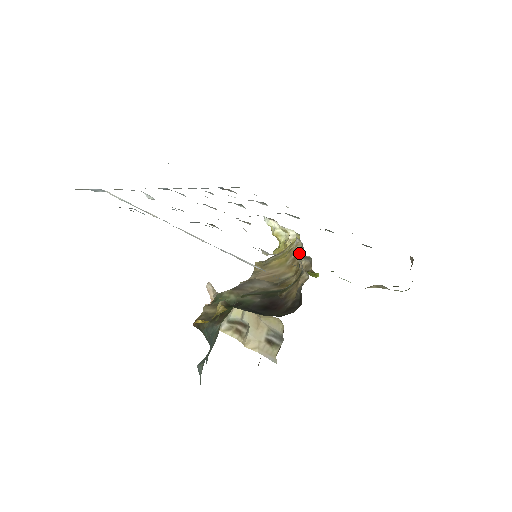
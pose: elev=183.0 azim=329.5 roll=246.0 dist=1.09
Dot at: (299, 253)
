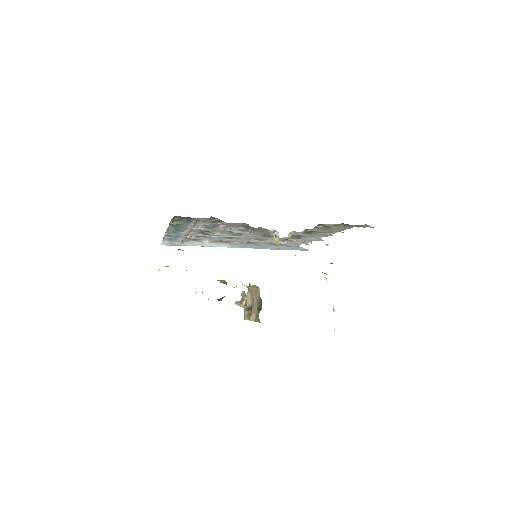
Dot at: (244, 225)
